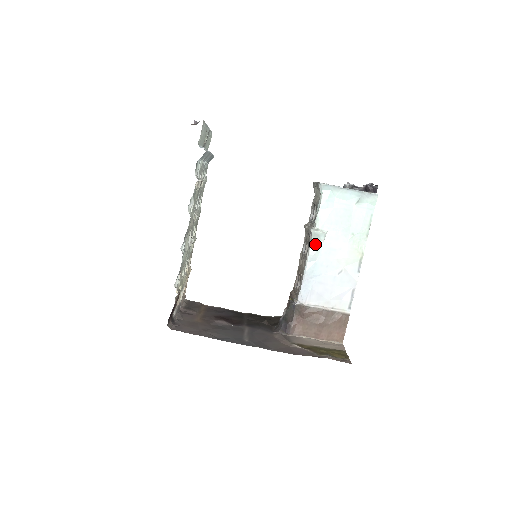
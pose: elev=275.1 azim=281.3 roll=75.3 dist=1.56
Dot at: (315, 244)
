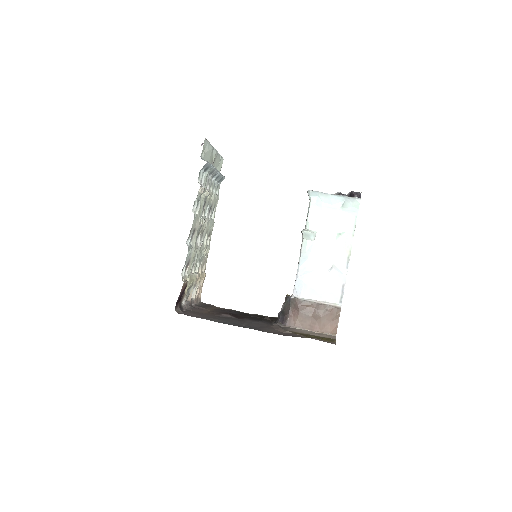
Dot at: (306, 243)
